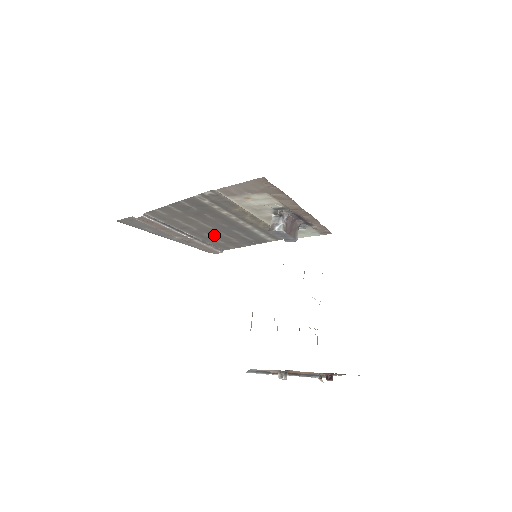
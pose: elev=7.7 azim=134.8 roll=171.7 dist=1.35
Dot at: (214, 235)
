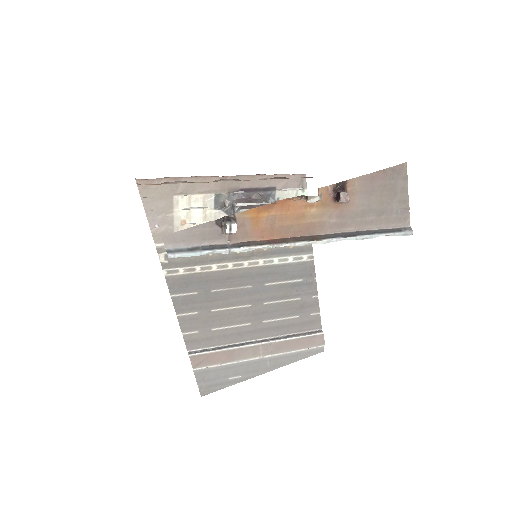
Dot at: (272, 314)
